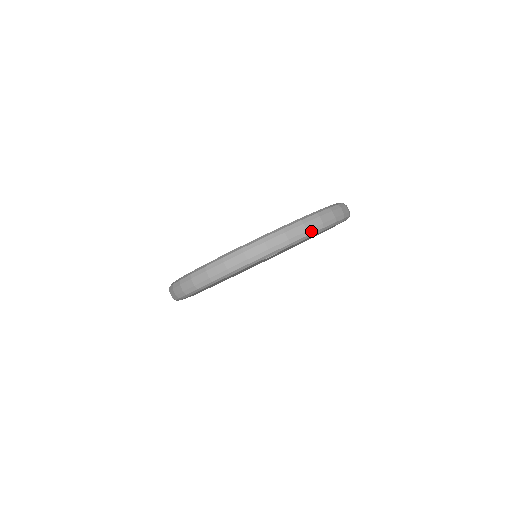
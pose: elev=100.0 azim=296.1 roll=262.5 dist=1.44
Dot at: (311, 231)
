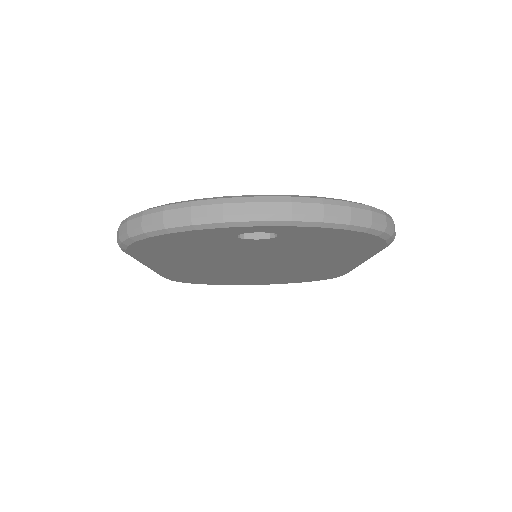
Dot at: (330, 219)
